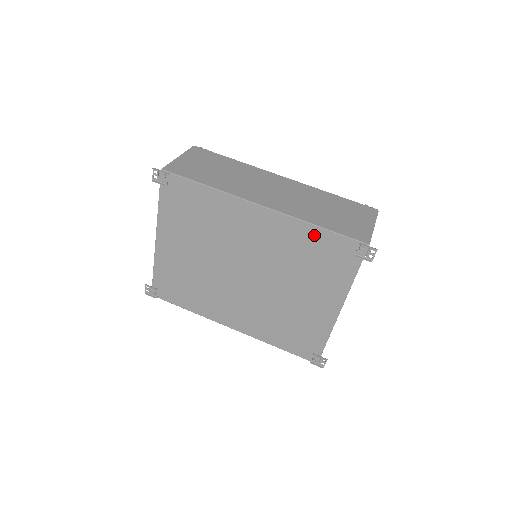
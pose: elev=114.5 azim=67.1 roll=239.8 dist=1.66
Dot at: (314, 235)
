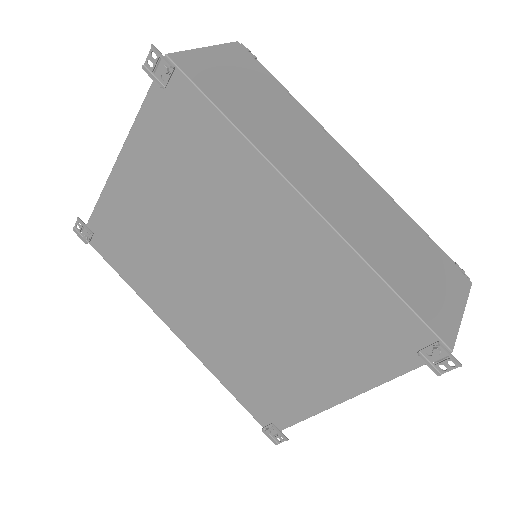
Dot at: (369, 290)
